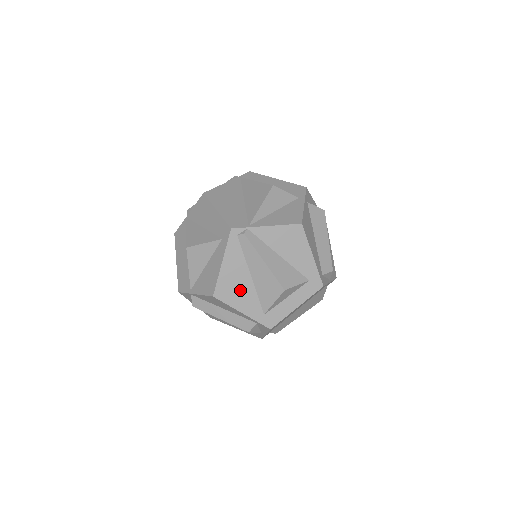
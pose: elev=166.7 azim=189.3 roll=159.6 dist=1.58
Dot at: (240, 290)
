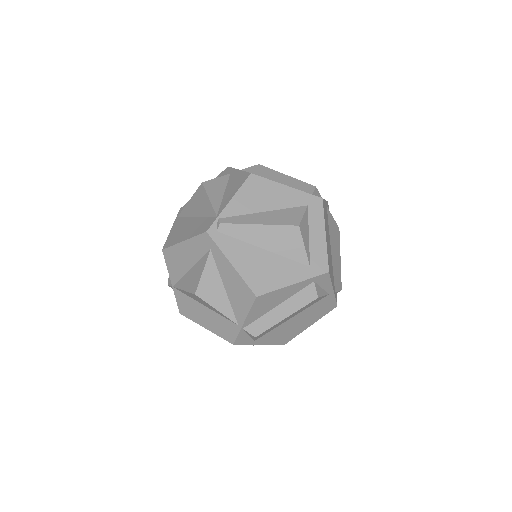
Dot at: (270, 269)
